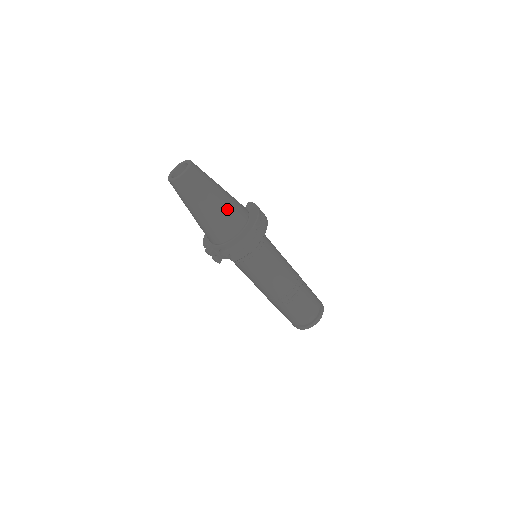
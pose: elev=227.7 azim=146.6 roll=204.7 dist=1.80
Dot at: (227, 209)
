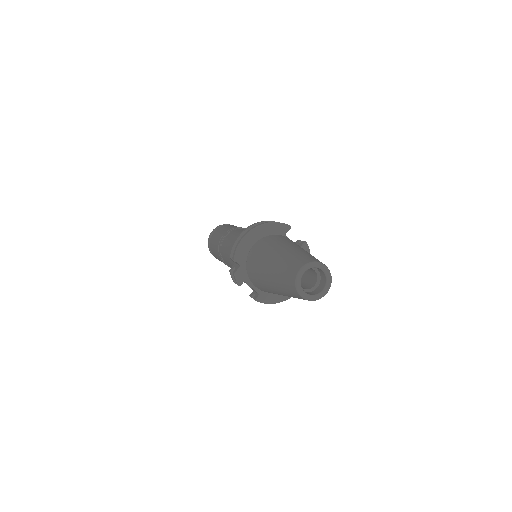
Dot at: occluded
